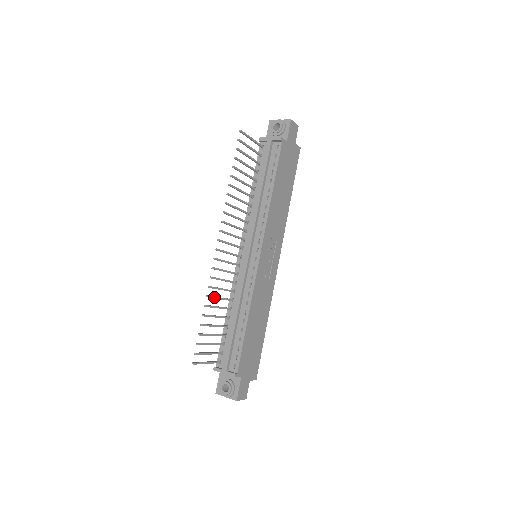
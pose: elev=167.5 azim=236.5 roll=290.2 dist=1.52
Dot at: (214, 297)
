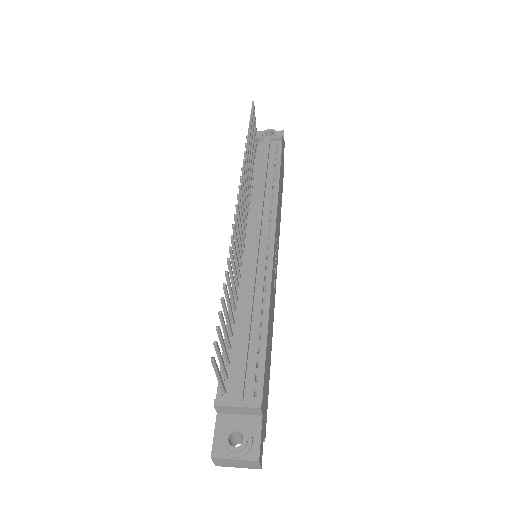
Dot at: (231, 270)
